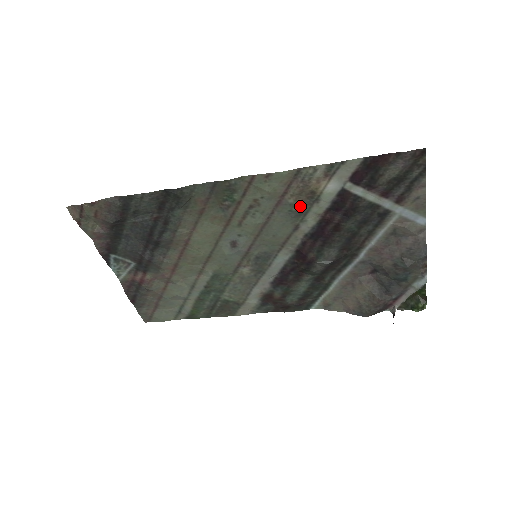
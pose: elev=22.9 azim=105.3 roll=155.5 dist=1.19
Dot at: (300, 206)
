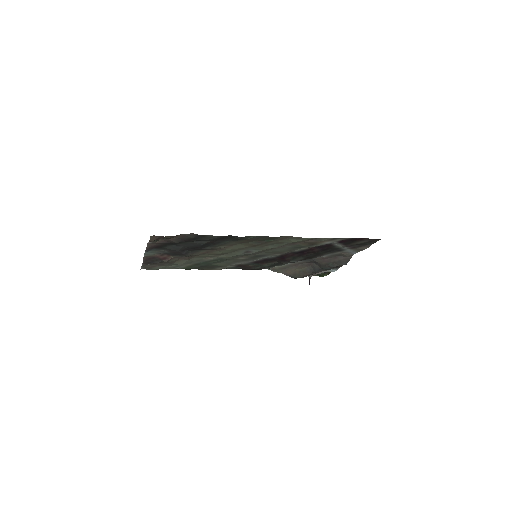
Dot at: (303, 246)
